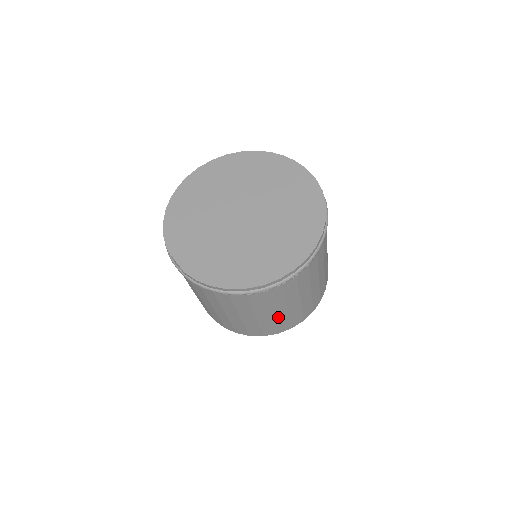
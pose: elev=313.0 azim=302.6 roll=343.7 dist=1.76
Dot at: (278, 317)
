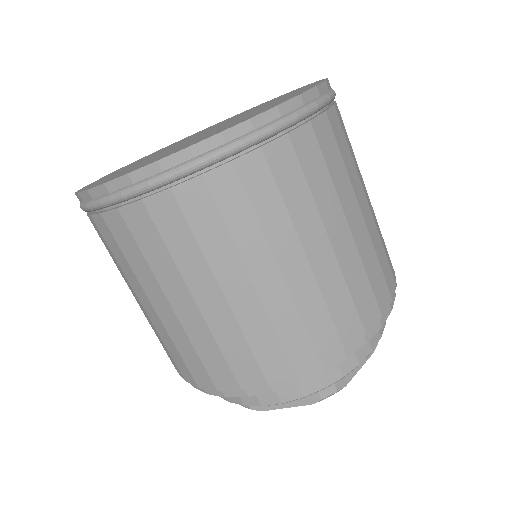
Dot at: (190, 324)
